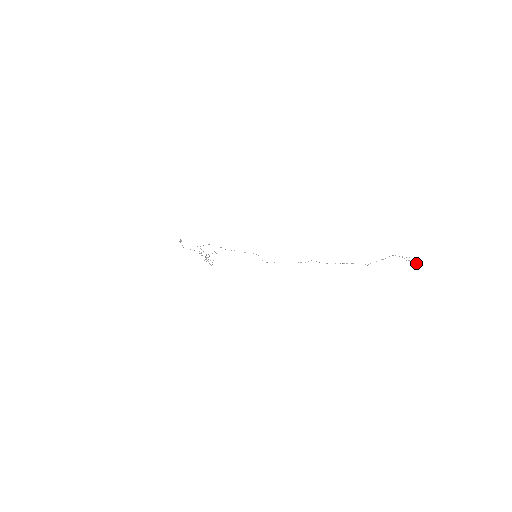
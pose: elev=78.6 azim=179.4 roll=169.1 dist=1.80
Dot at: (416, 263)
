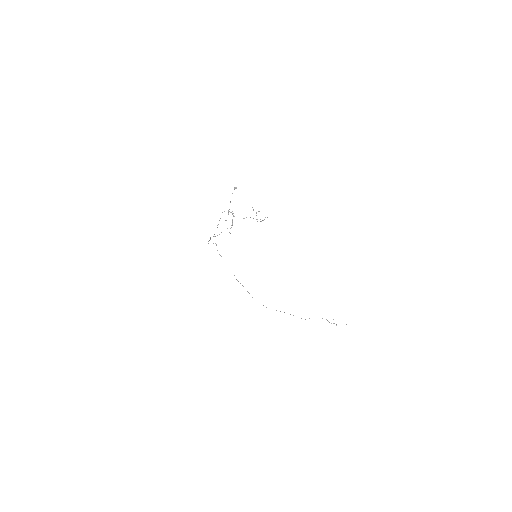
Dot at: occluded
